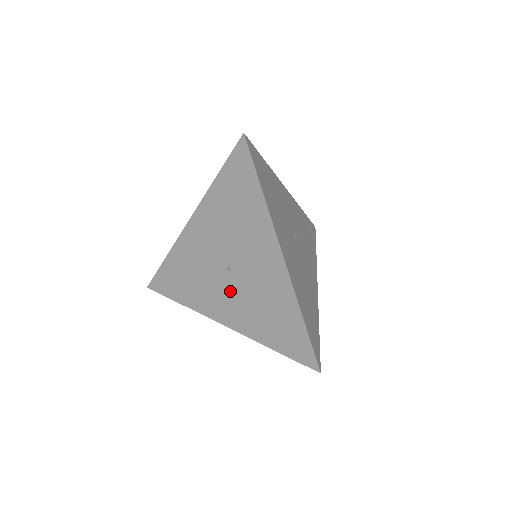
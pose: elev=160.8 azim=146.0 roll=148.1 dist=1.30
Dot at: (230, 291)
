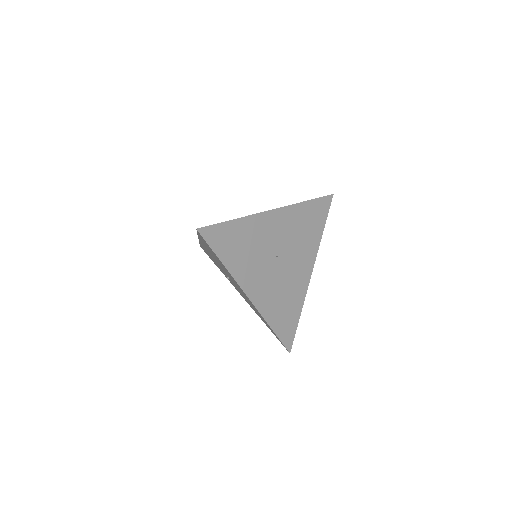
Dot at: (235, 286)
